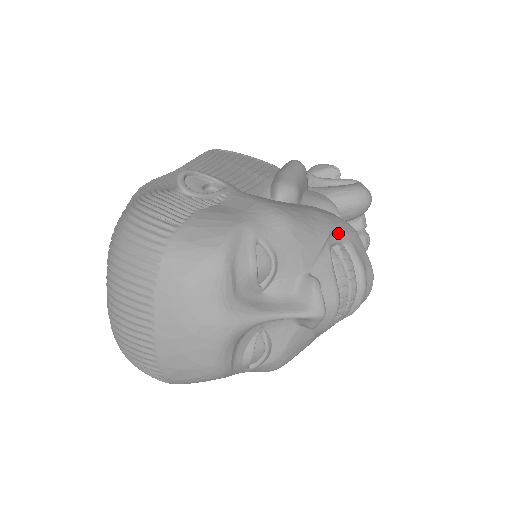
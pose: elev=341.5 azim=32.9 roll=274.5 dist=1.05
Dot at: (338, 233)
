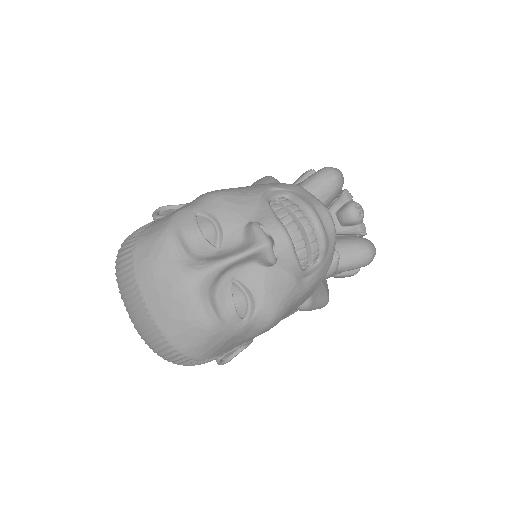
Dot at: (277, 191)
